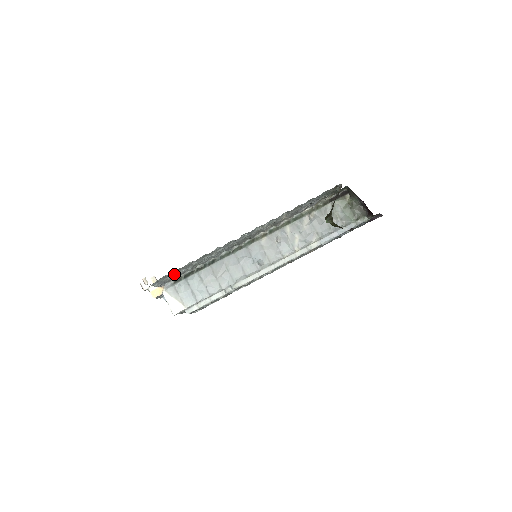
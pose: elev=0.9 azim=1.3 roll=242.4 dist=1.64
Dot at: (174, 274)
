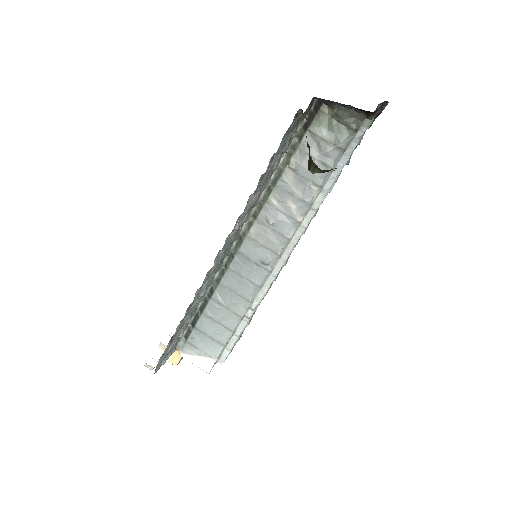
Dot at: (173, 341)
